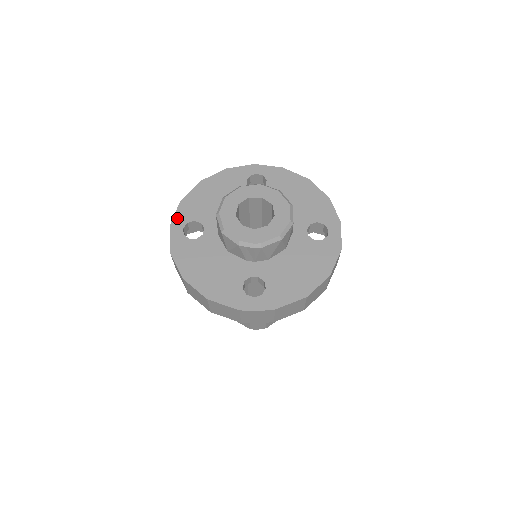
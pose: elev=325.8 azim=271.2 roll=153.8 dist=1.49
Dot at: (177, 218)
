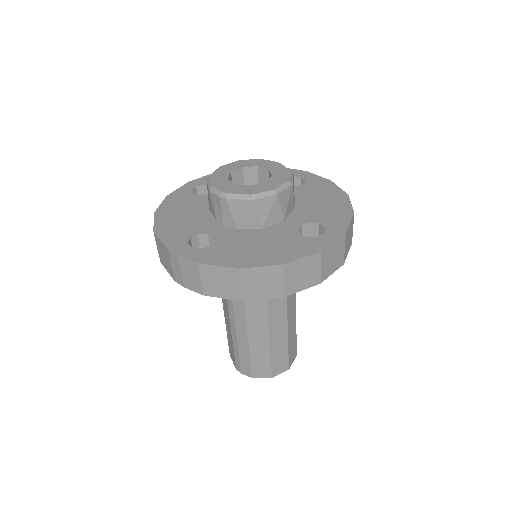
Dot at: (200, 180)
